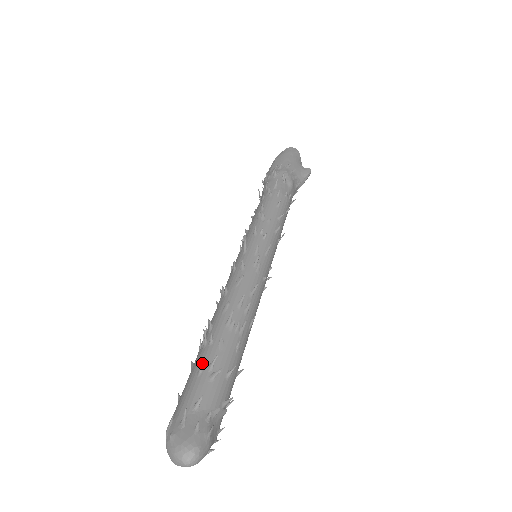
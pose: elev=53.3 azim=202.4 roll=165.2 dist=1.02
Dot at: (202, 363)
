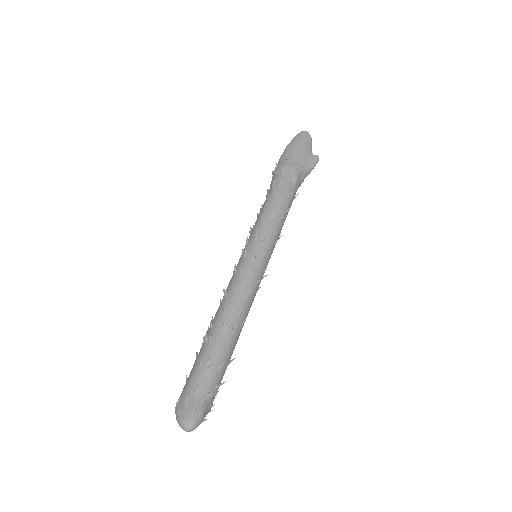
Dot at: (202, 358)
